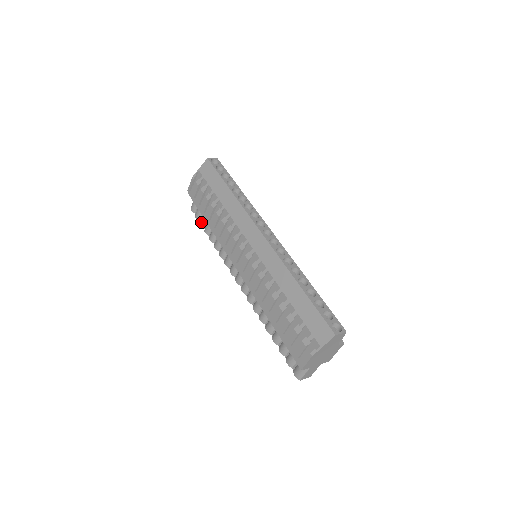
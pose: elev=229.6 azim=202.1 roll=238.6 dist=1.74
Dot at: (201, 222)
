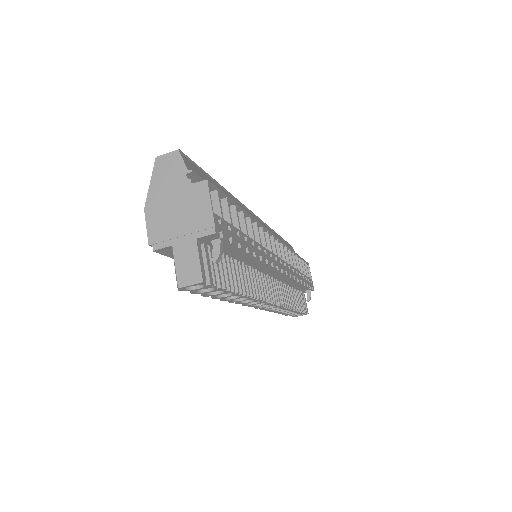
Dot at: occluded
